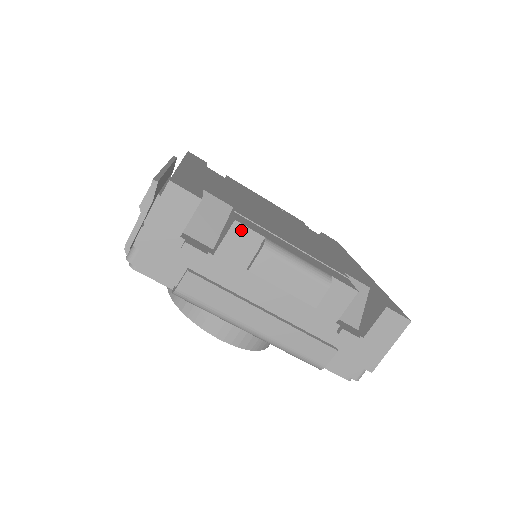
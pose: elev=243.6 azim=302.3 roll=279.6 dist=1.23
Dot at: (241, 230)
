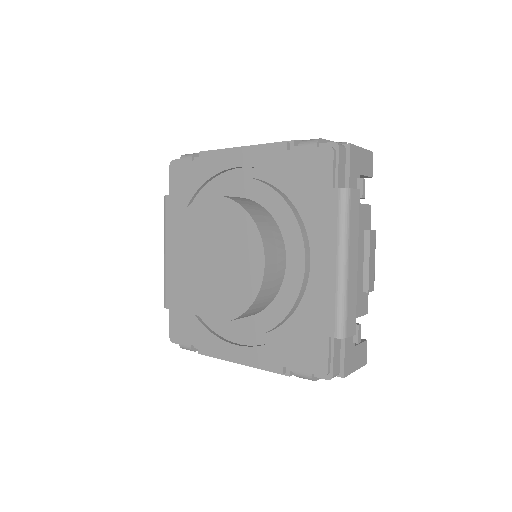
Dot at: (369, 212)
